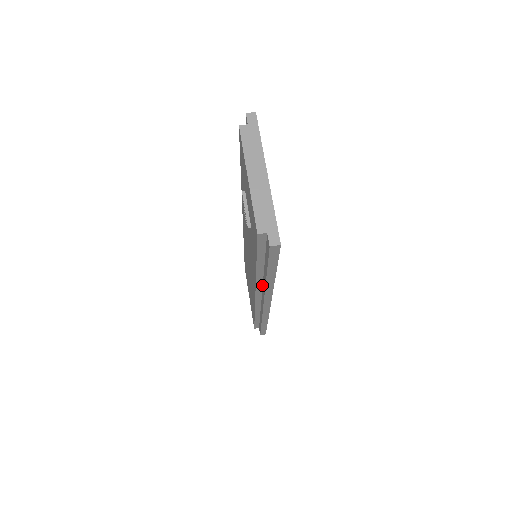
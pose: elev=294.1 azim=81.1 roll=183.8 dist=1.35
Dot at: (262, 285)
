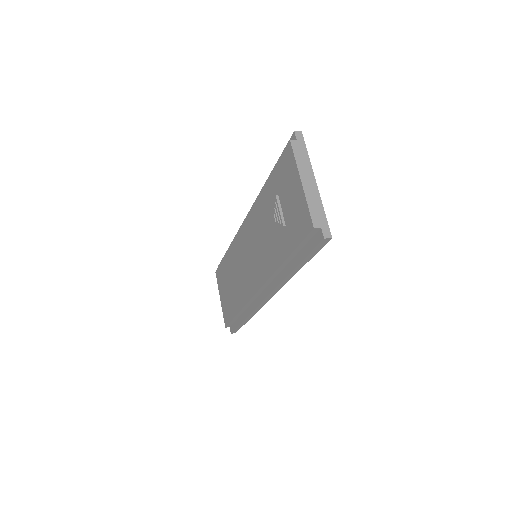
Dot at: (273, 279)
